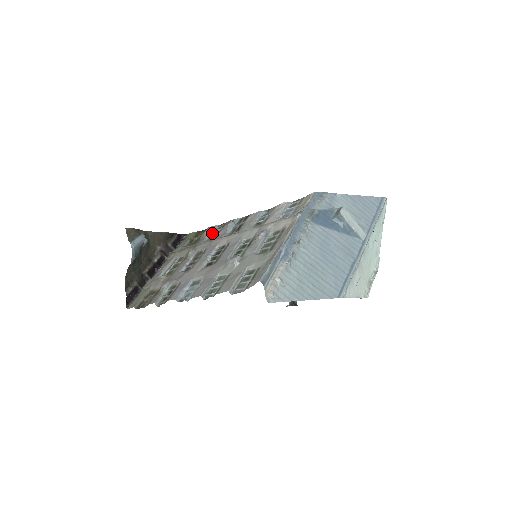
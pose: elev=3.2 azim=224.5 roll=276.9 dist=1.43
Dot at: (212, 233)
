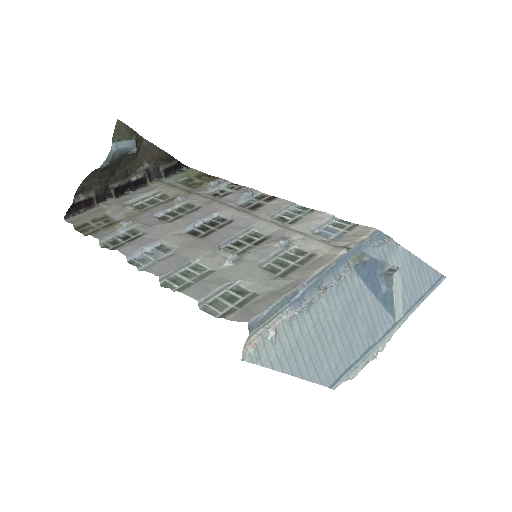
Dot at: (219, 188)
